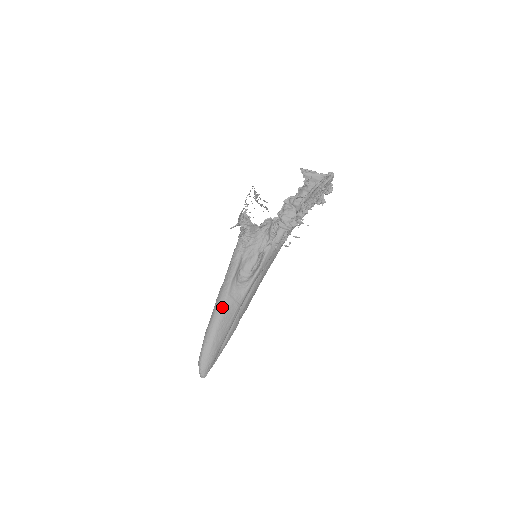
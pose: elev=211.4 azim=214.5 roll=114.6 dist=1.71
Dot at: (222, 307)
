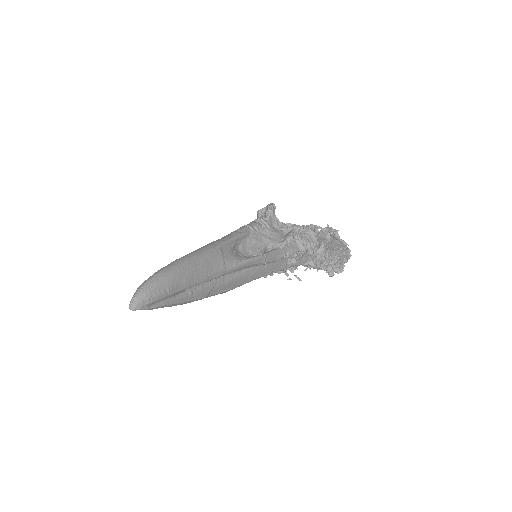
Dot at: (207, 251)
